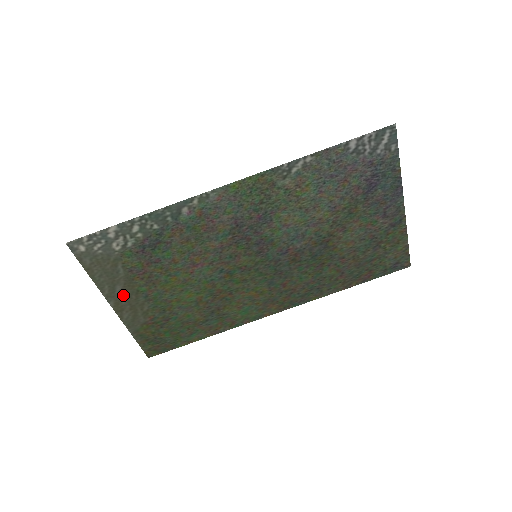
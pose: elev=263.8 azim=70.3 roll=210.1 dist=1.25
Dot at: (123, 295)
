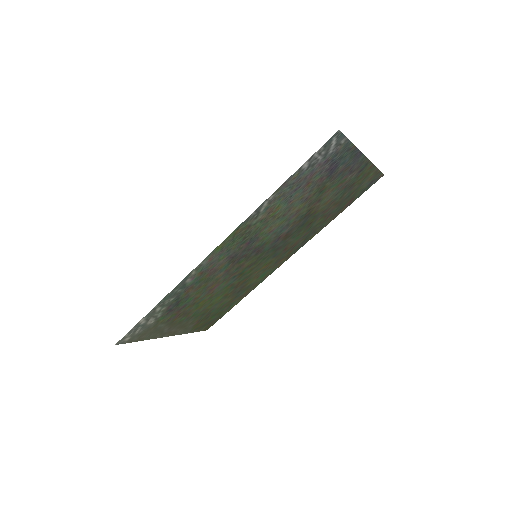
Dot at: (171, 329)
